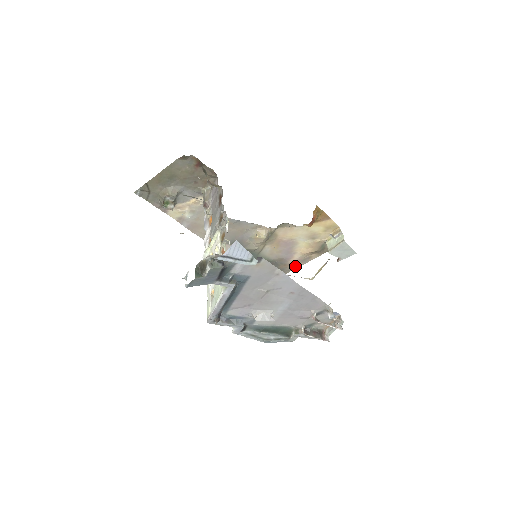
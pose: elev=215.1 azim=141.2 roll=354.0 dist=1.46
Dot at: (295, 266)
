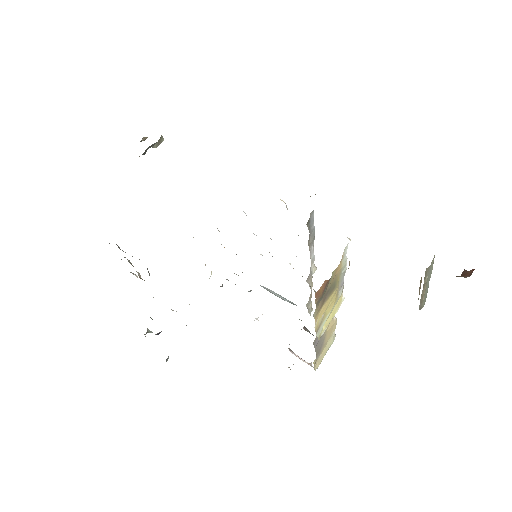
Dot at: occluded
